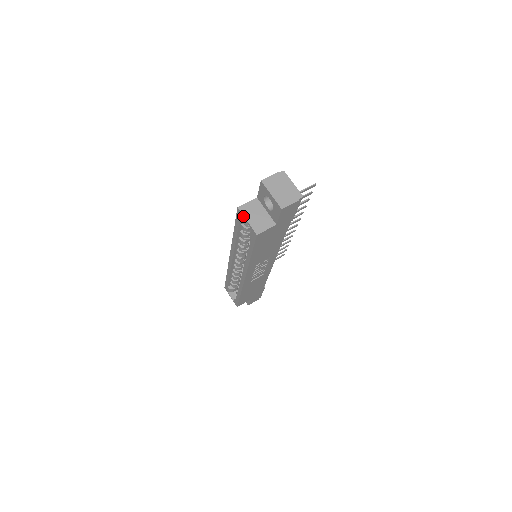
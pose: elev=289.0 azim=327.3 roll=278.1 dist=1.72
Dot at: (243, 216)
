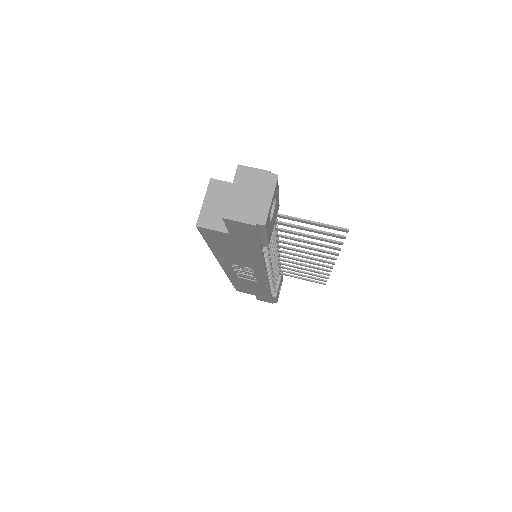
Dot at: (206, 193)
